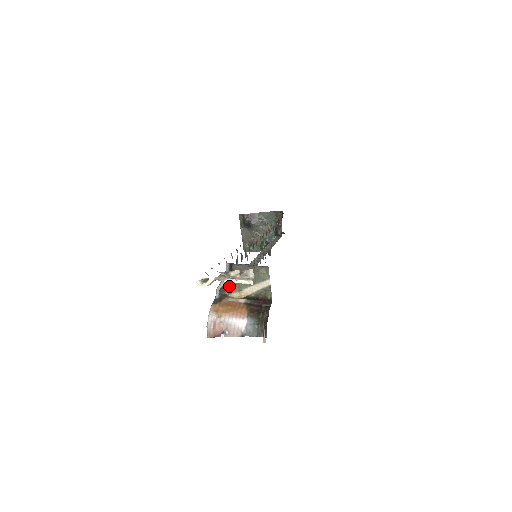
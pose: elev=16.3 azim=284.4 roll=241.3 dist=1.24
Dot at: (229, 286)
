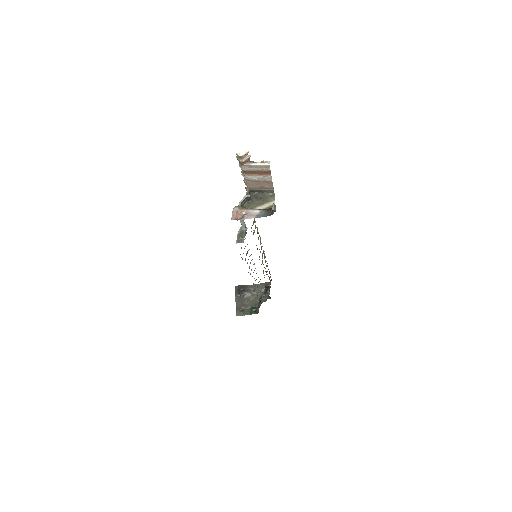
Dot at: (247, 206)
